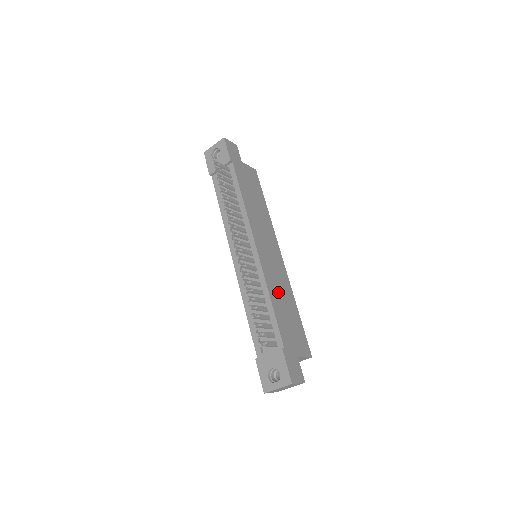
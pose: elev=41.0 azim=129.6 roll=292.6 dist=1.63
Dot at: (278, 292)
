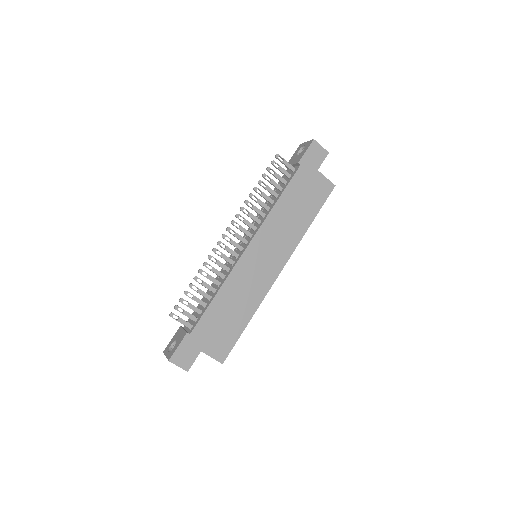
Dot at: (235, 294)
